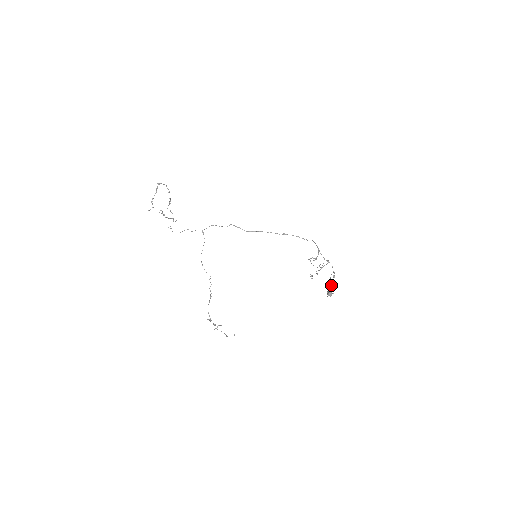
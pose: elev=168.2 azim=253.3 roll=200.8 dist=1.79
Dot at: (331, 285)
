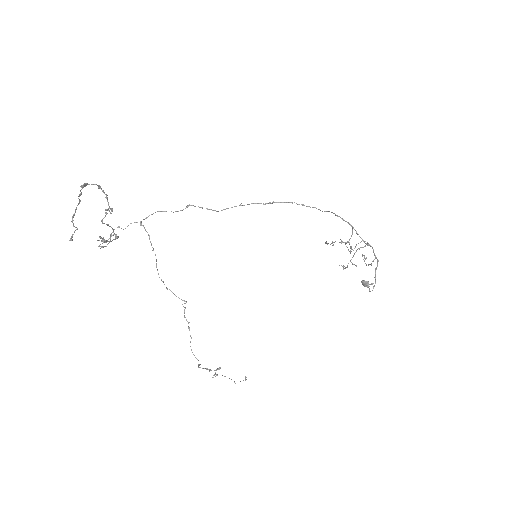
Dot at: occluded
